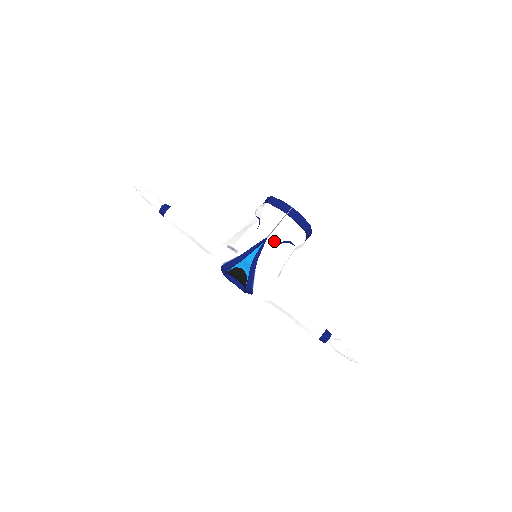
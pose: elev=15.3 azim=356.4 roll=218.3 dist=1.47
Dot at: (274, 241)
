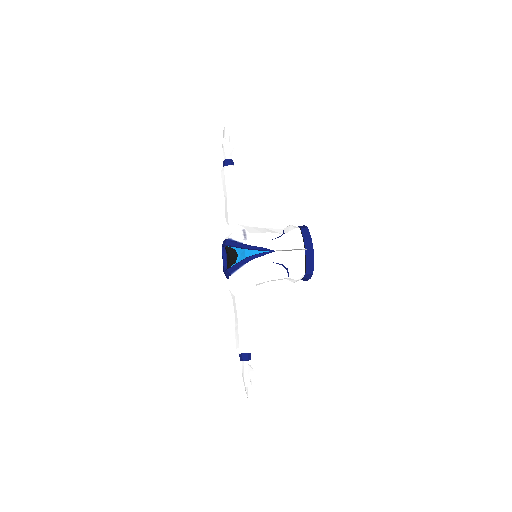
Dot at: (277, 258)
